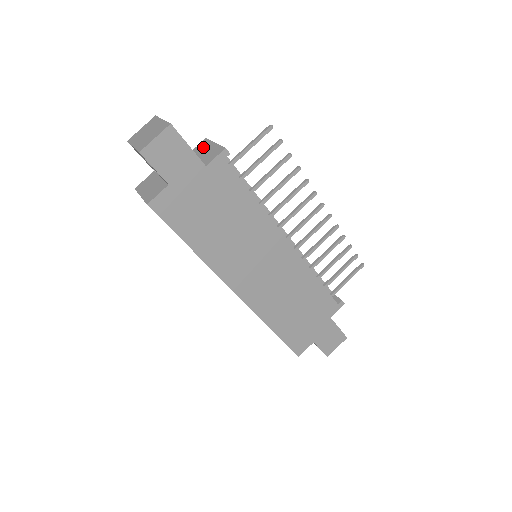
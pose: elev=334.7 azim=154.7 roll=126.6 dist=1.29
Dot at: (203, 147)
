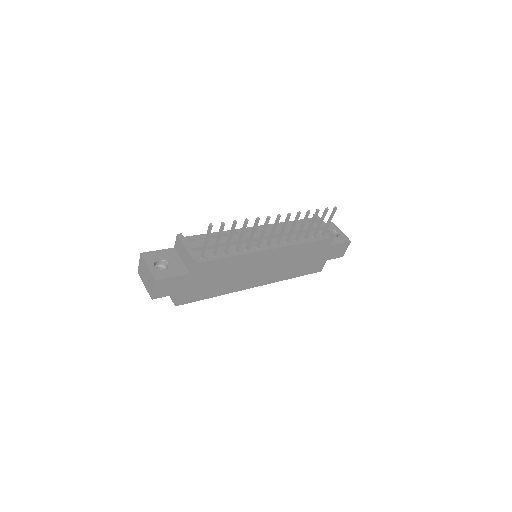
Dot at: (180, 247)
